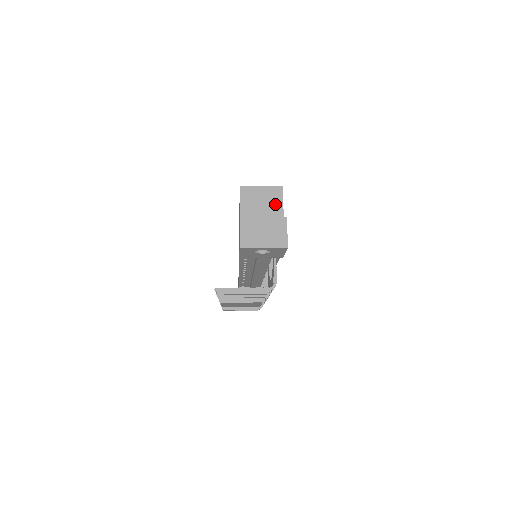
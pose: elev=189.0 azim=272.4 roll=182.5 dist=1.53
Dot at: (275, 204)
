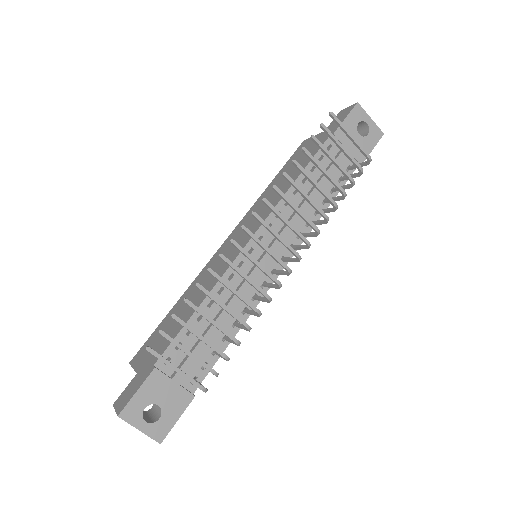
Dot at: occluded
